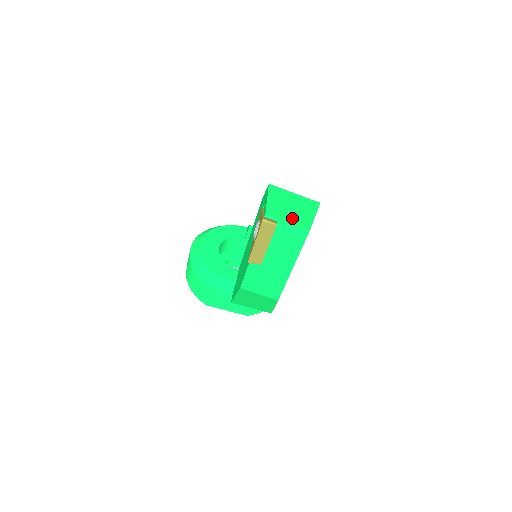
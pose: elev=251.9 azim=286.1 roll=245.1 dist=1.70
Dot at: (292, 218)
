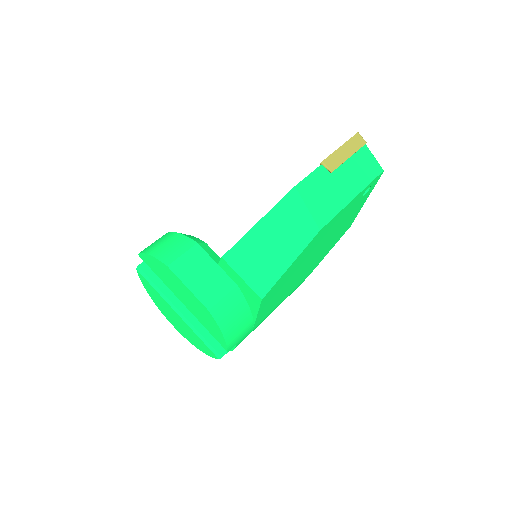
Dot at: occluded
